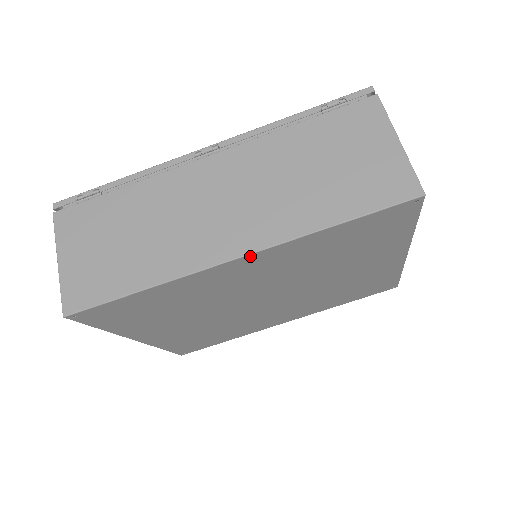
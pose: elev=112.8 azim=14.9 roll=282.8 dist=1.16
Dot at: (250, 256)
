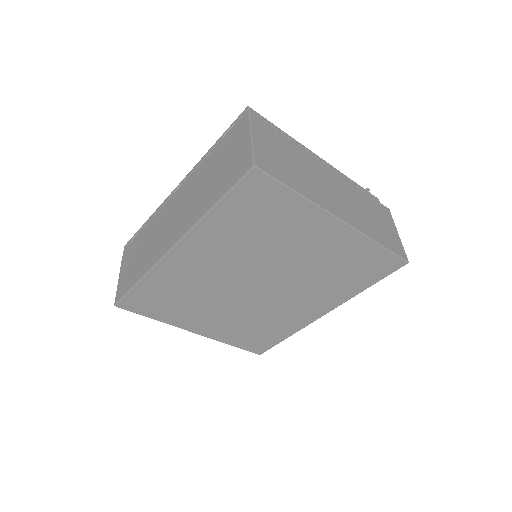
Dot at: (181, 243)
